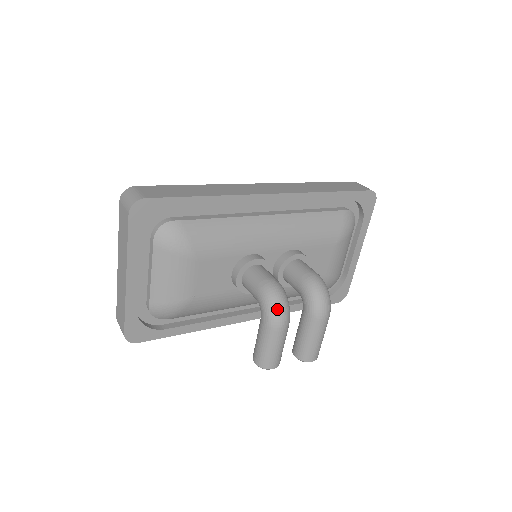
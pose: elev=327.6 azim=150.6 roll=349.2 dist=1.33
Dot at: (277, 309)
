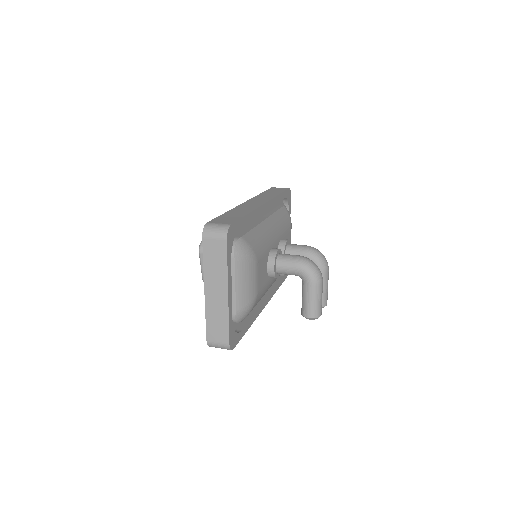
Dot at: (317, 270)
